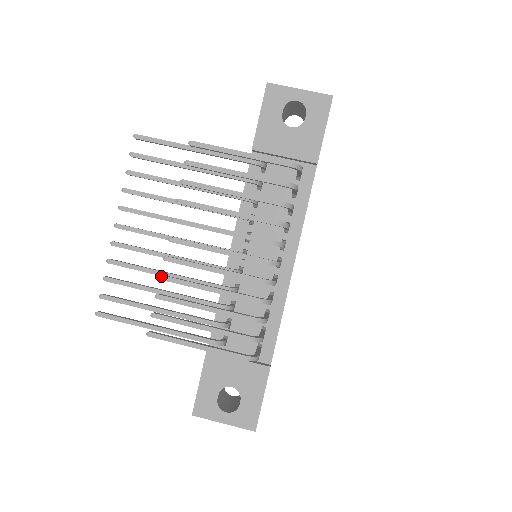
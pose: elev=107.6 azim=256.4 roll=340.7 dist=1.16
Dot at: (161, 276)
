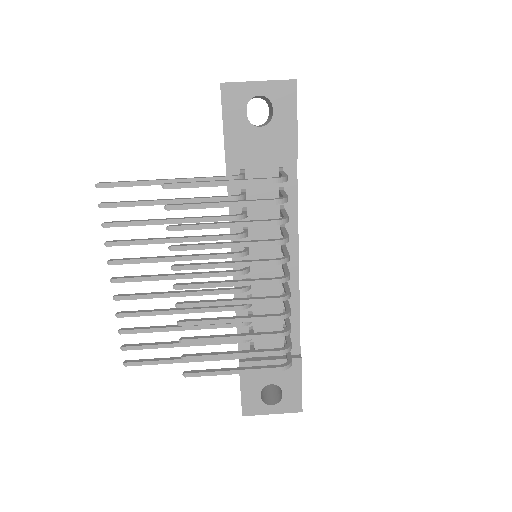
Dot at: (179, 323)
